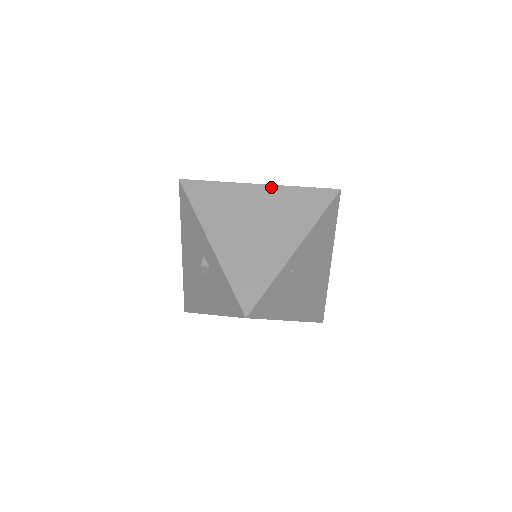
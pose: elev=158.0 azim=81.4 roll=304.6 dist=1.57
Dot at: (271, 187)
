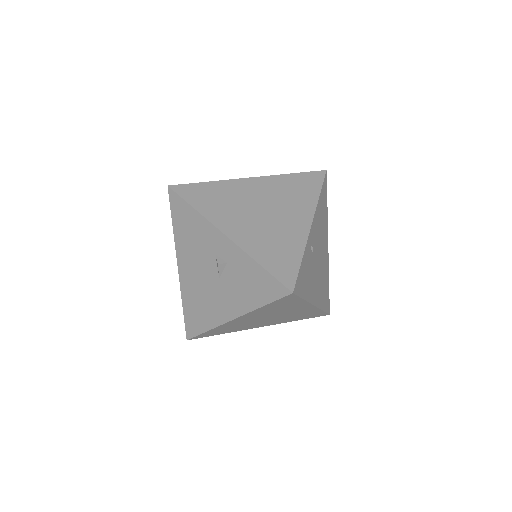
Dot at: (263, 178)
